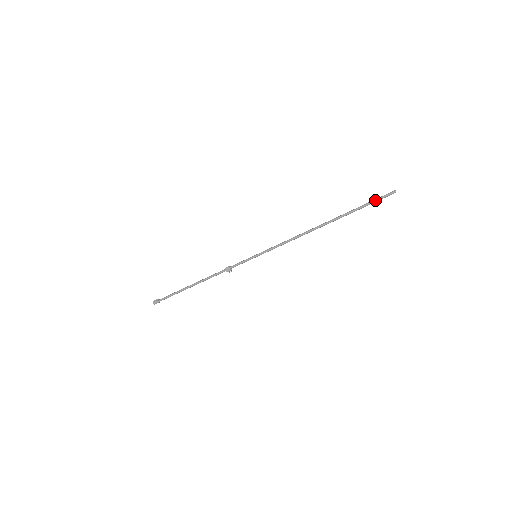
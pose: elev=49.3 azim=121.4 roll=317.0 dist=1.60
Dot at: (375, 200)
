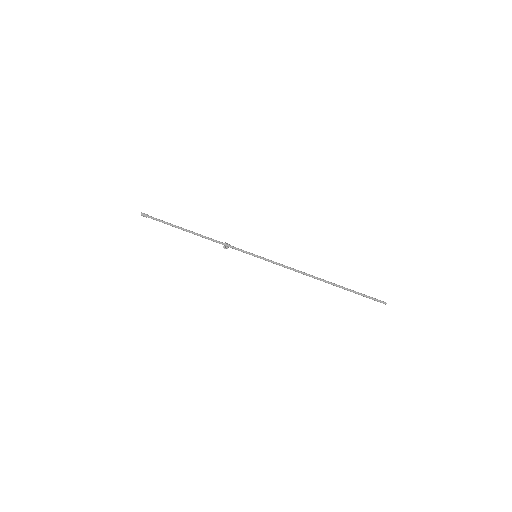
Dot at: (369, 296)
